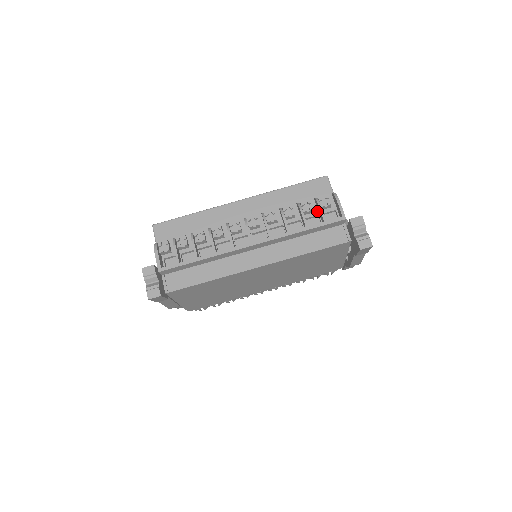
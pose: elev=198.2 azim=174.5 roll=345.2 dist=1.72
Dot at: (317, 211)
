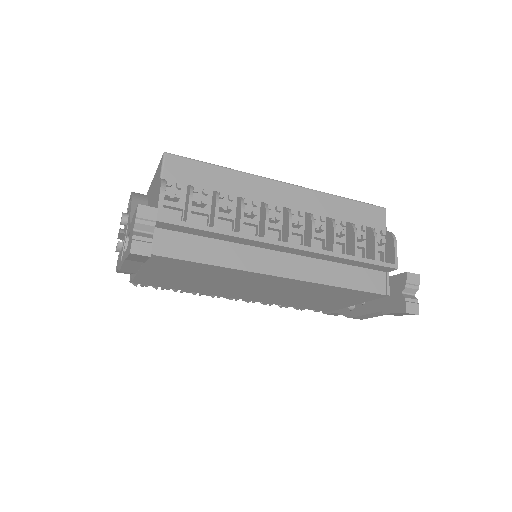
Dot at: (365, 243)
